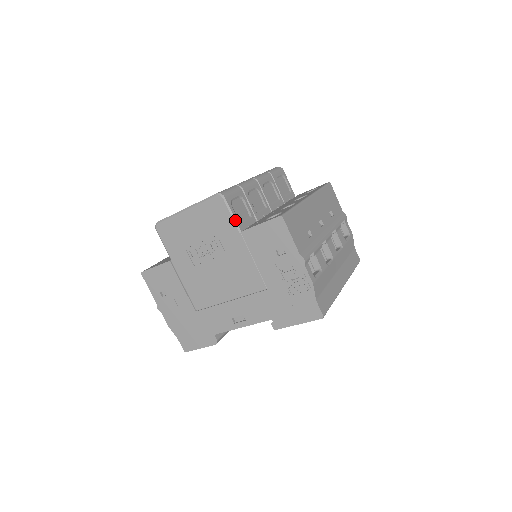
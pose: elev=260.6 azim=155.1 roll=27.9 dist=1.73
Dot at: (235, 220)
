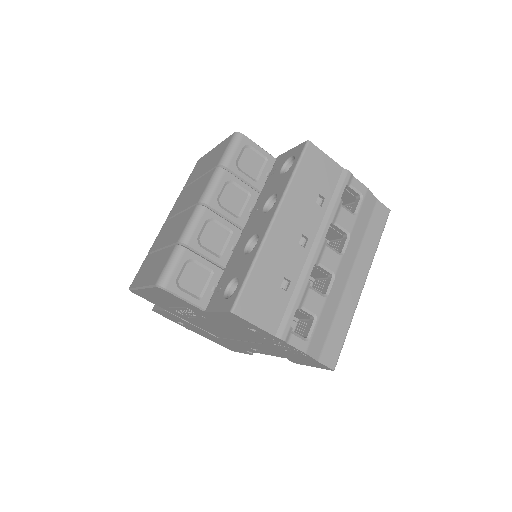
Dot at: (191, 303)
